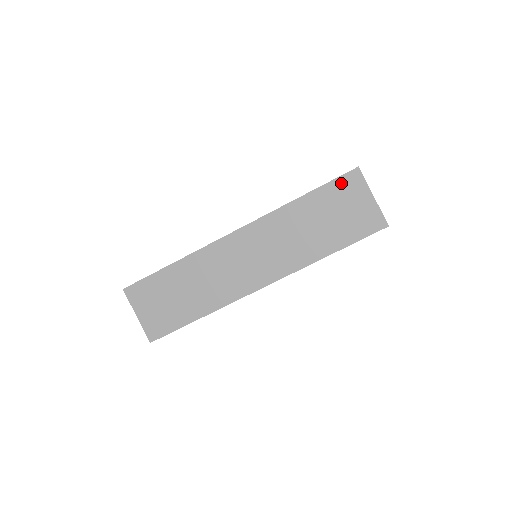
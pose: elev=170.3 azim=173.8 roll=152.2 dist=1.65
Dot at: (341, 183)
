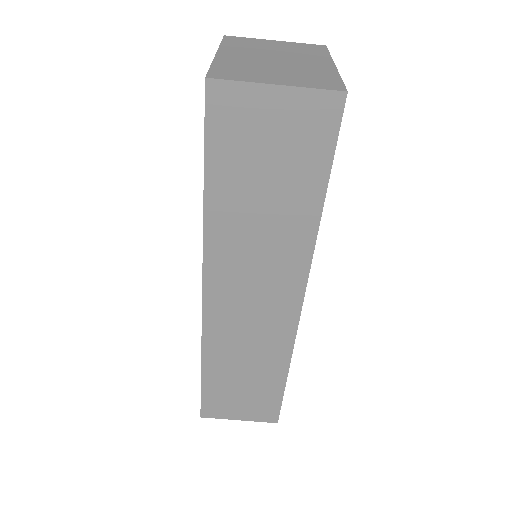
Dot at: (218, 126)
